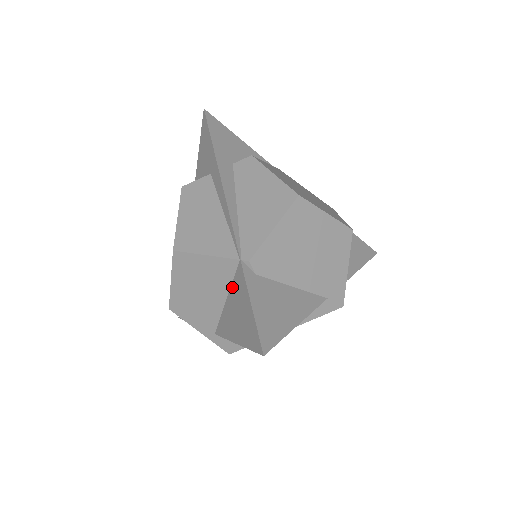
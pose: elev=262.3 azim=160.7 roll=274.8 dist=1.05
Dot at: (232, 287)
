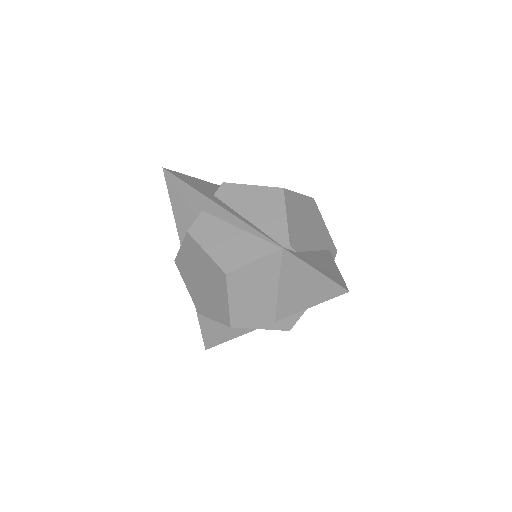
Dot at: (282, 273)
